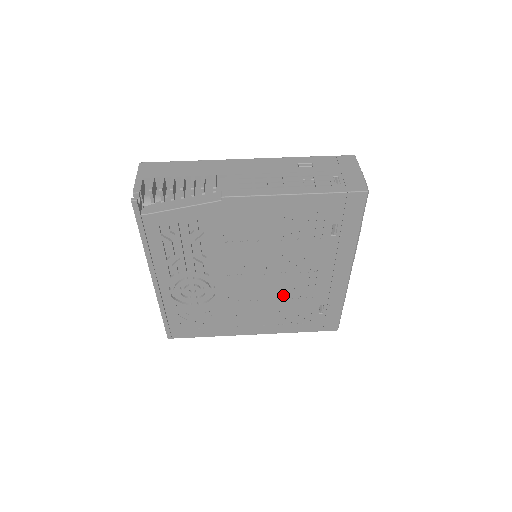
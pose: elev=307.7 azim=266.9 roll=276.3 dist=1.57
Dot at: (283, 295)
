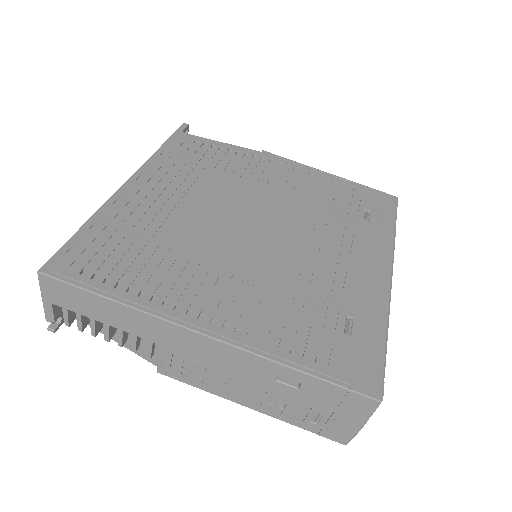
Dot at: occluded
